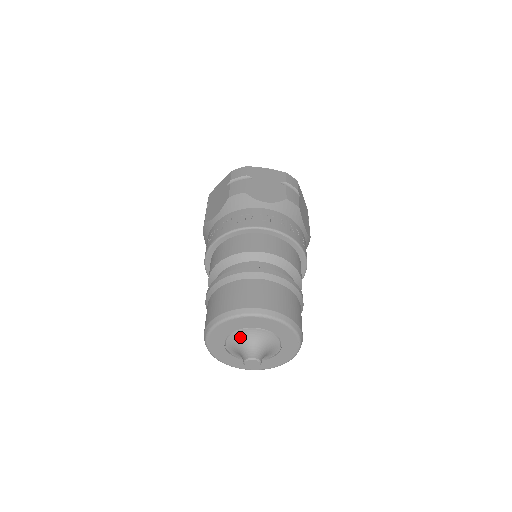
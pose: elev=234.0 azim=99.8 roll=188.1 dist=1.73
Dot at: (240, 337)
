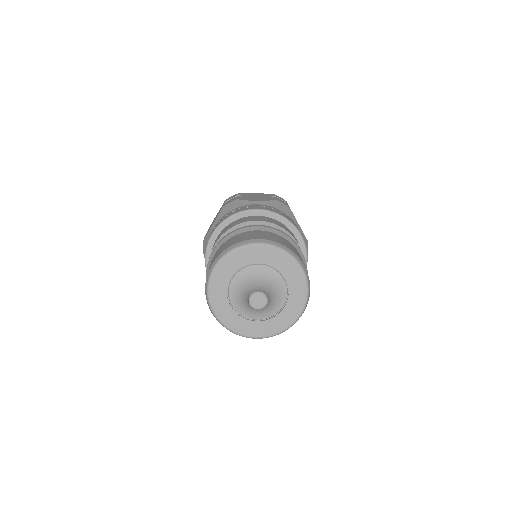
Dot at: (242, 279)
